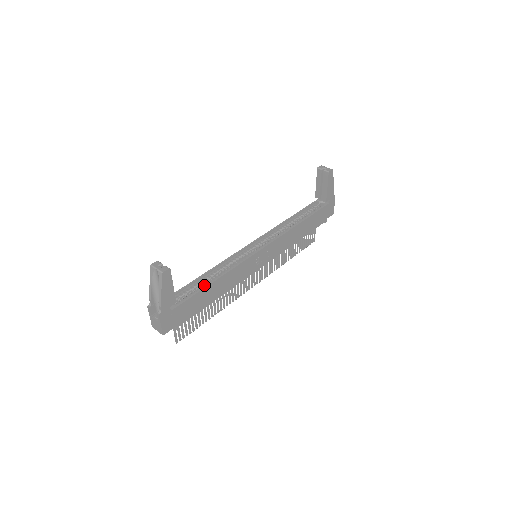
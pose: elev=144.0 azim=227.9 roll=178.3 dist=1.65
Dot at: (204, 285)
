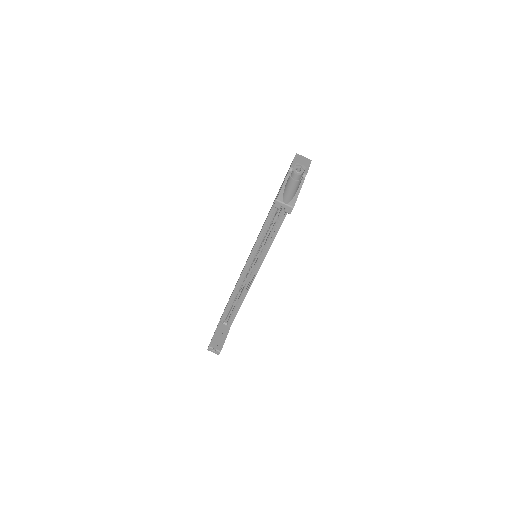
Dot at: (237, 305)
